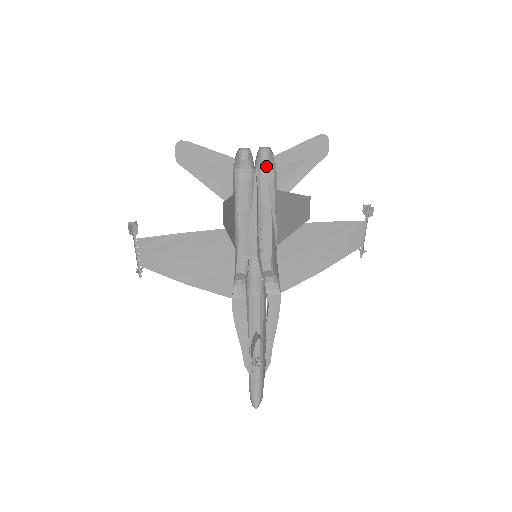
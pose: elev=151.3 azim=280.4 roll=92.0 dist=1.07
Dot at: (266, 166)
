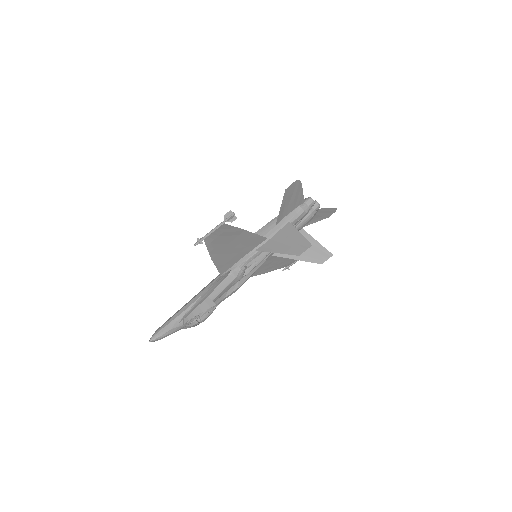
Dot at: occluded
